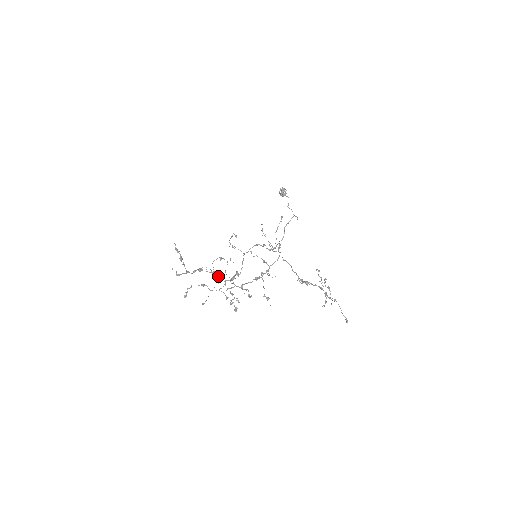
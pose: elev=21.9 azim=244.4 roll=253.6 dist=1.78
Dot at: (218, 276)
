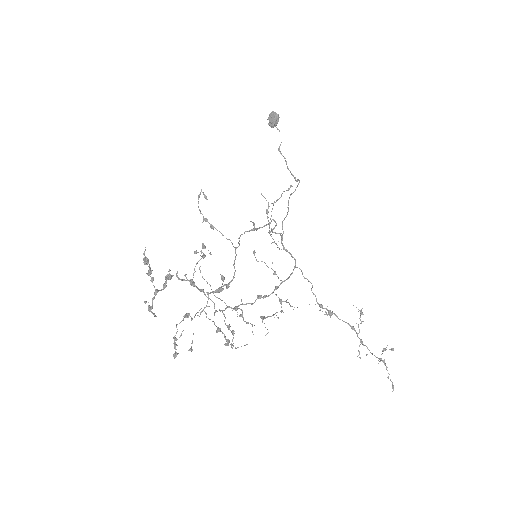
Dot at: (201, 291)
